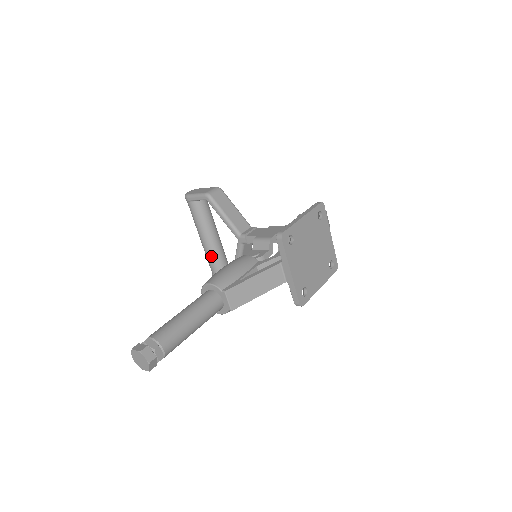
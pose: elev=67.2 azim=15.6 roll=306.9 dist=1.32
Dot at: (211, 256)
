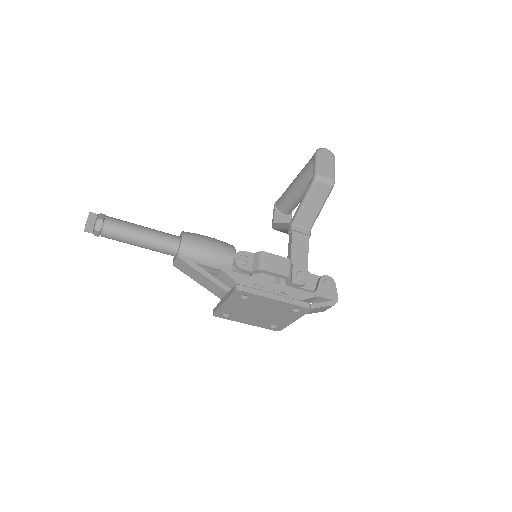
Dot at: (285, 195)
